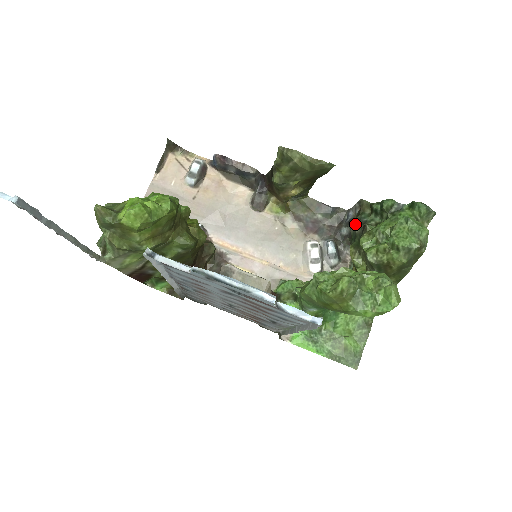
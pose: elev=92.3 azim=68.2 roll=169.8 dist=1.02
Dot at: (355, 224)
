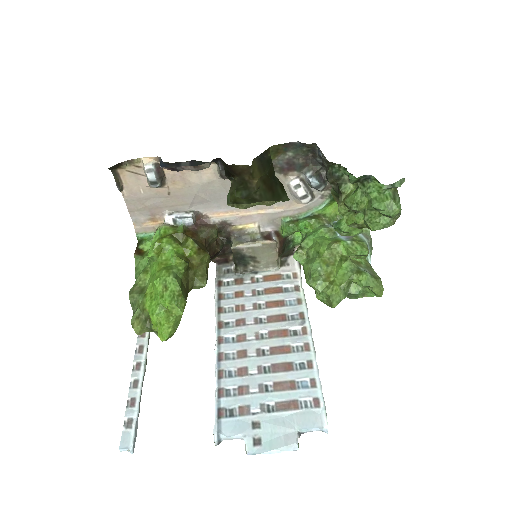
Dot at: (329, 179)
